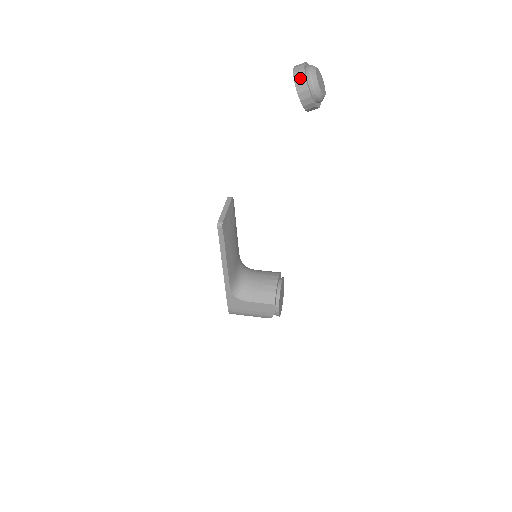
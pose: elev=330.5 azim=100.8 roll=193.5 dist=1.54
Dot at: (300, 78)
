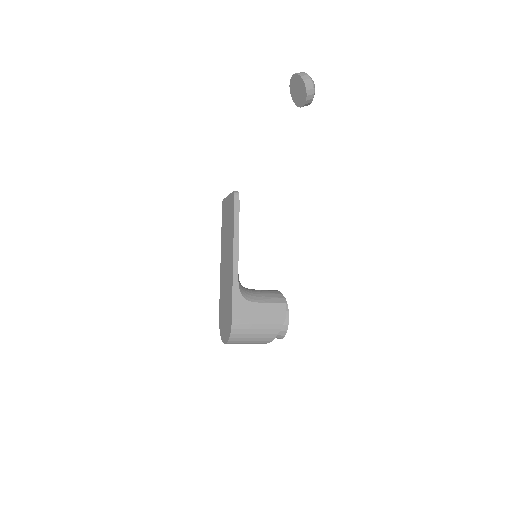
Dot at: (302, 73)
